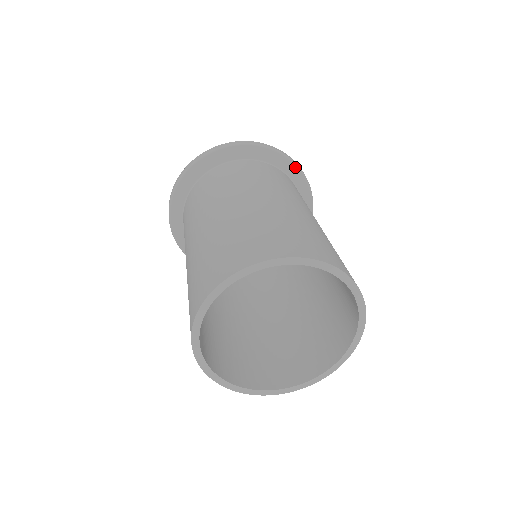
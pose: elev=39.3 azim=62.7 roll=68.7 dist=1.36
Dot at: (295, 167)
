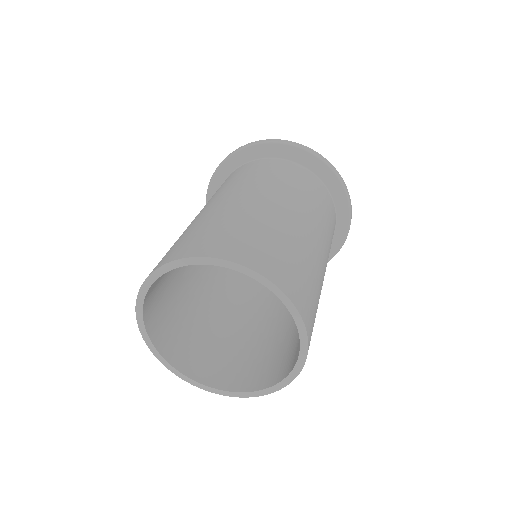
Dot at: (282, 146)
